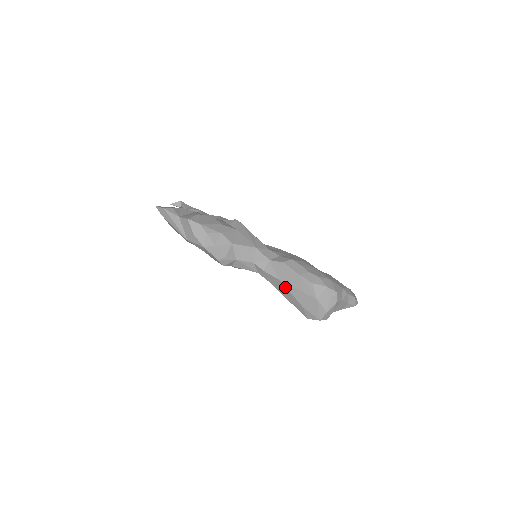
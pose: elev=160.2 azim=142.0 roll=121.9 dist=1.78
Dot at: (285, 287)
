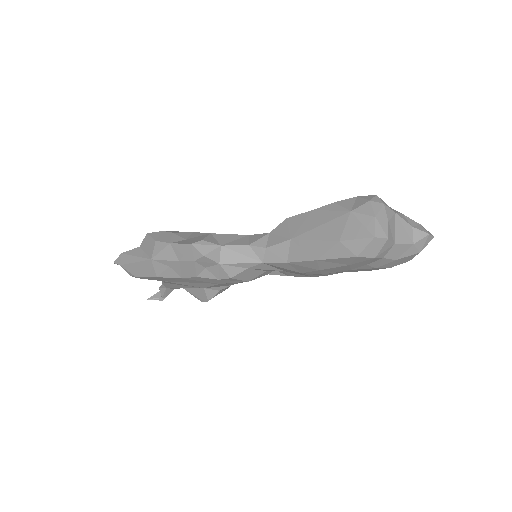
Dot at: (302, 241)
